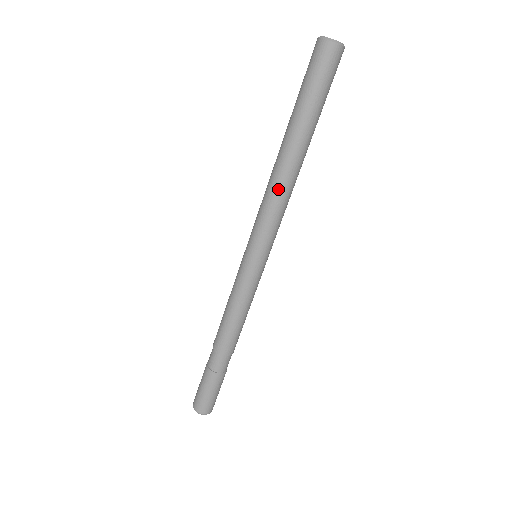
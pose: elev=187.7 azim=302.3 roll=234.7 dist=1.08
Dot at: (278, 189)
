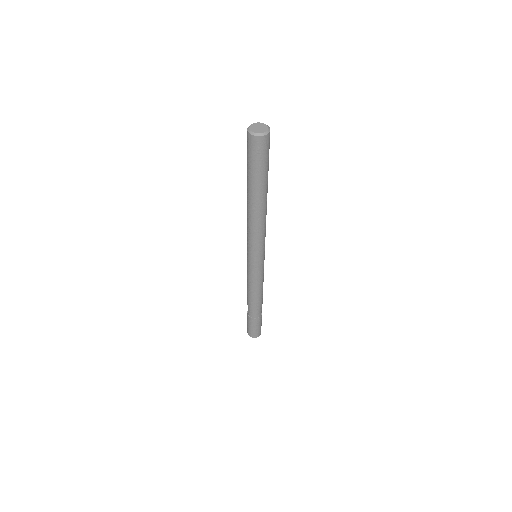
Dot at: (251, 223)
